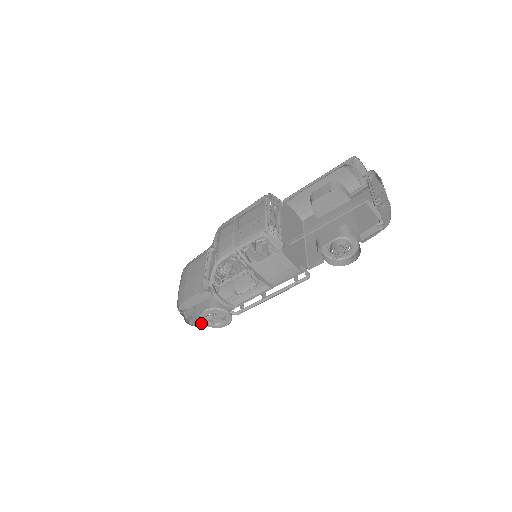
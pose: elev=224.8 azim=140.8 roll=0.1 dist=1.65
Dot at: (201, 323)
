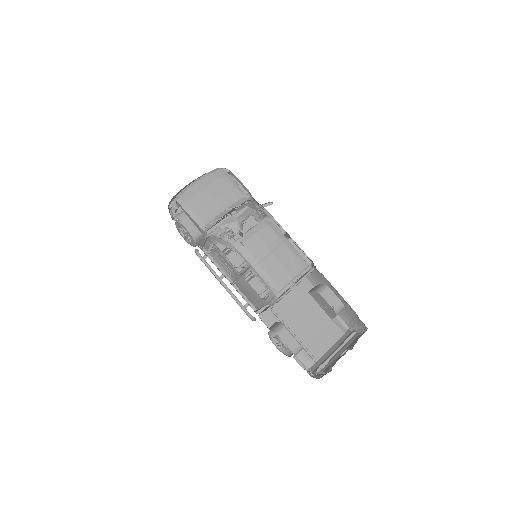
Dot at: occluded
